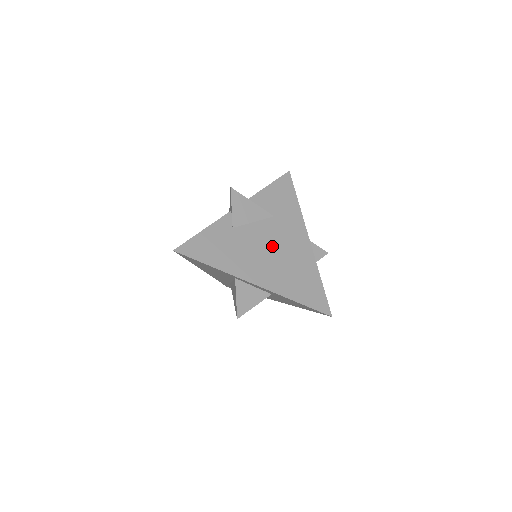
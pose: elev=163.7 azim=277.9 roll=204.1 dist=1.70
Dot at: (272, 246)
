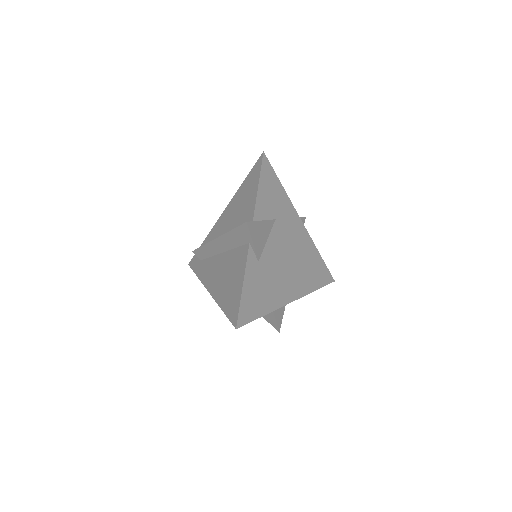
Dot at: (286, 253)
